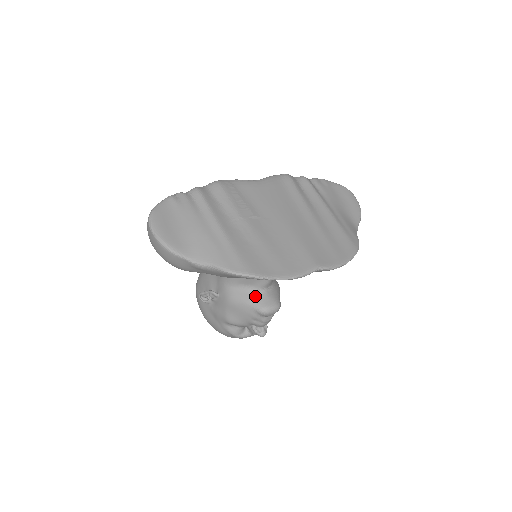
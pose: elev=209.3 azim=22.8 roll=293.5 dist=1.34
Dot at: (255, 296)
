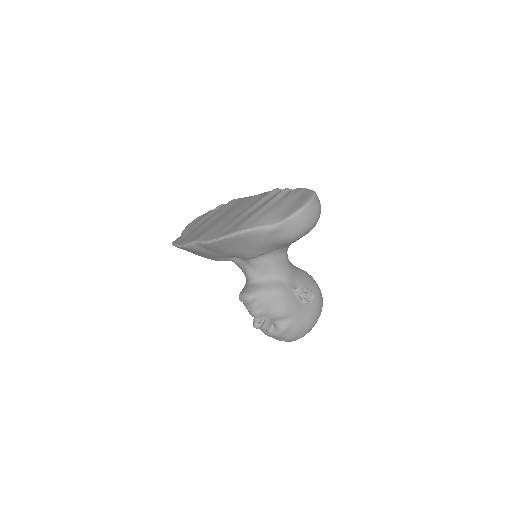
Dot at: (245, 286)
